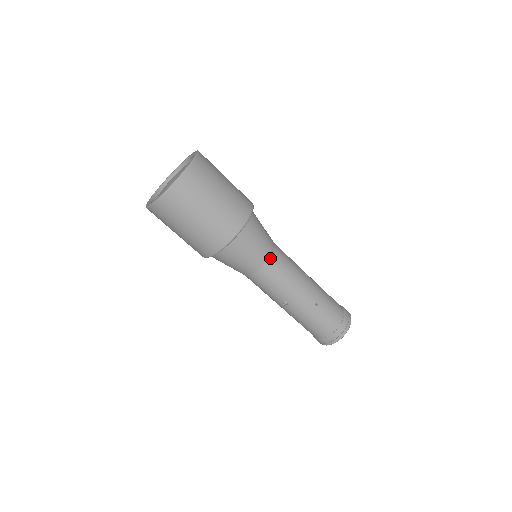
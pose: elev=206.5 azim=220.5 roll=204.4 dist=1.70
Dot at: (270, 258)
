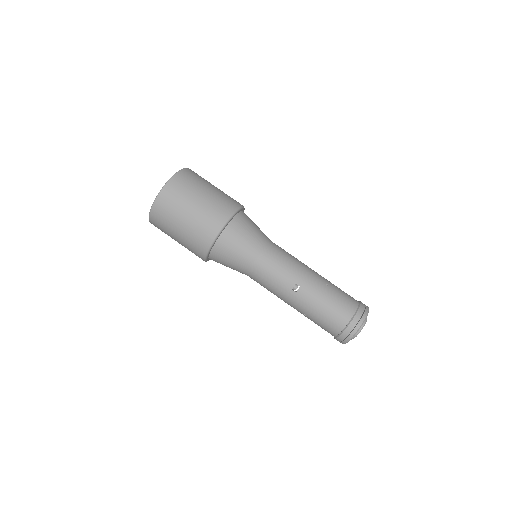
Dot at: (269, 243)
